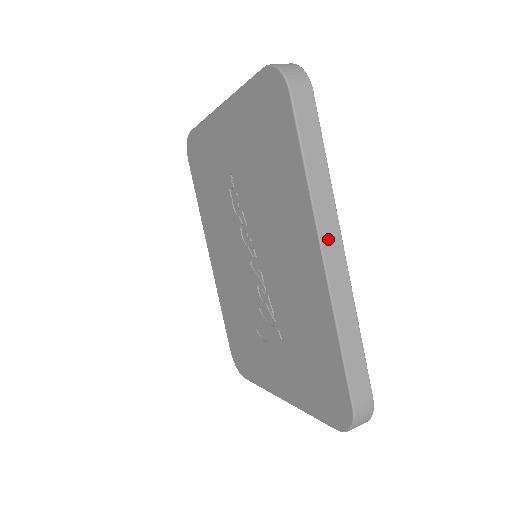
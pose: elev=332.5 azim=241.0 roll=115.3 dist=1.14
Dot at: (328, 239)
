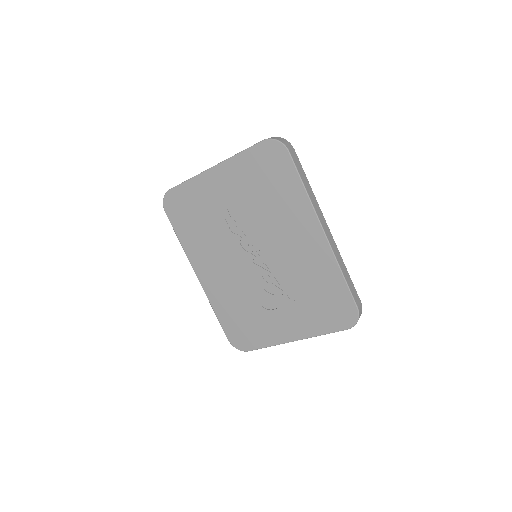
Dot at: (323, 223)
